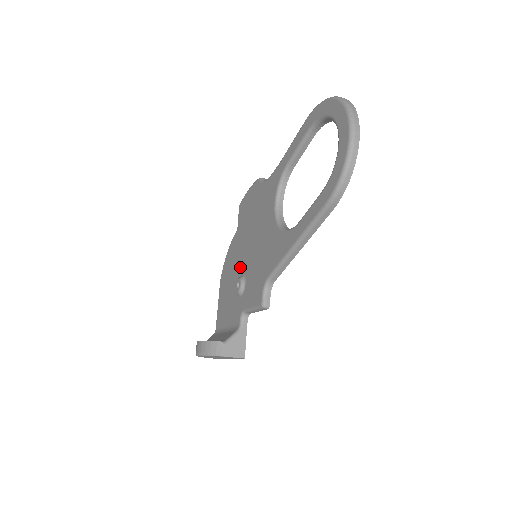
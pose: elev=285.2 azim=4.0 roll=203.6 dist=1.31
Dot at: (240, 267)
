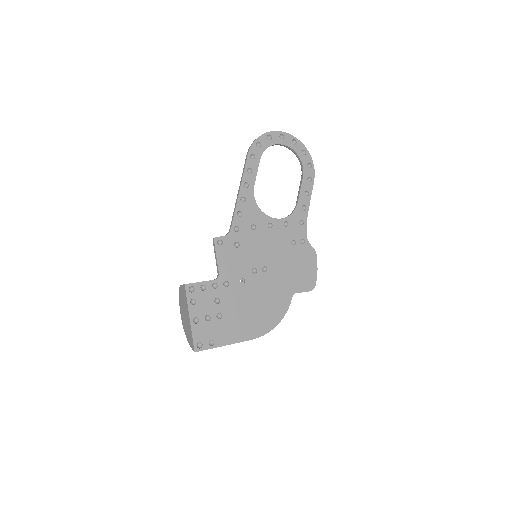
Dot at: occluded
